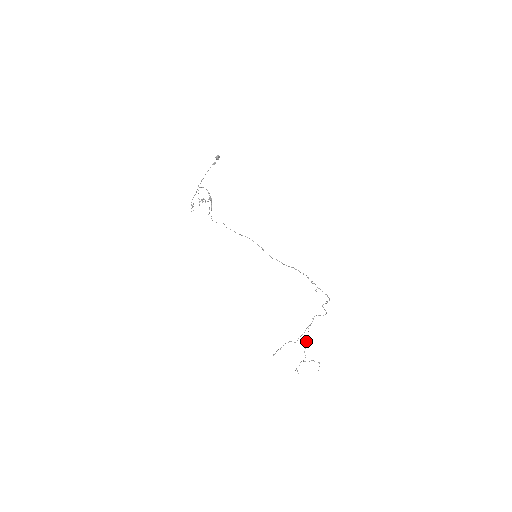
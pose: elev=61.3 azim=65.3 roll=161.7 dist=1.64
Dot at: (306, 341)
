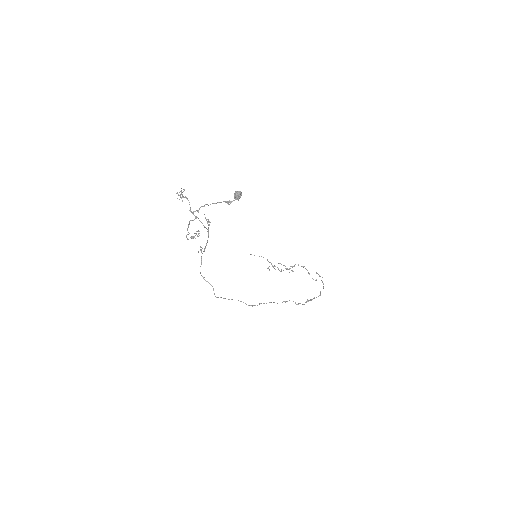
Dot at: (286, 269)
